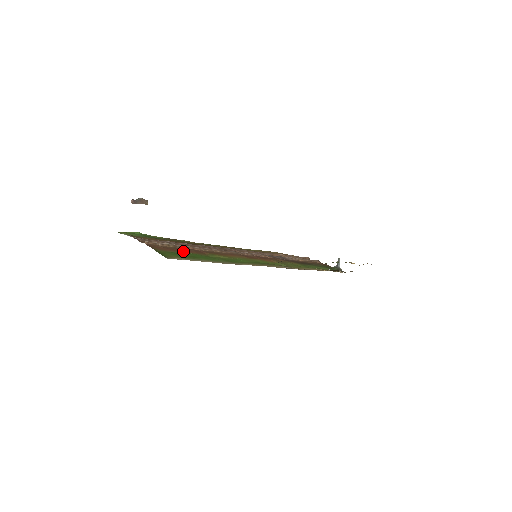
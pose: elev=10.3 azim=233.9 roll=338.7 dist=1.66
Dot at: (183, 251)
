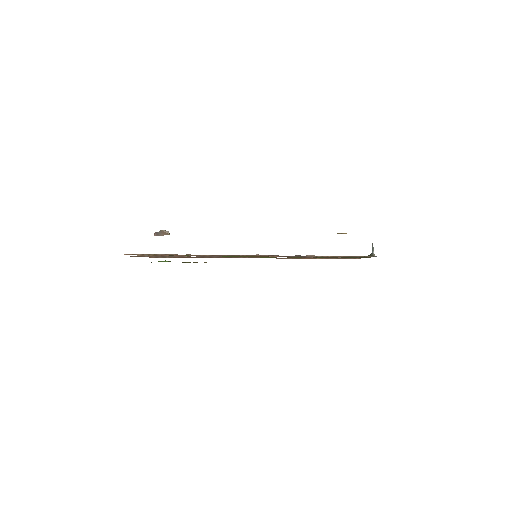
Dot at: occluded
